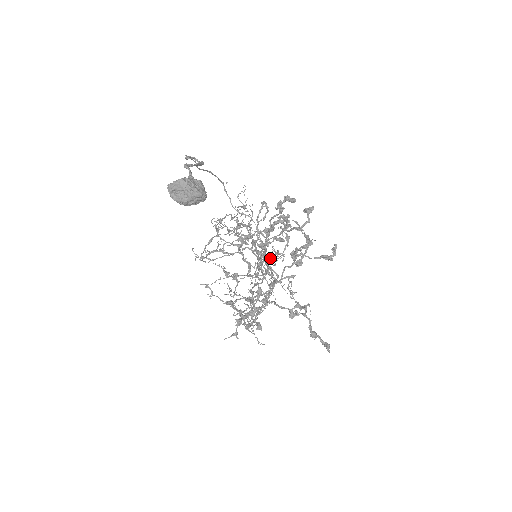
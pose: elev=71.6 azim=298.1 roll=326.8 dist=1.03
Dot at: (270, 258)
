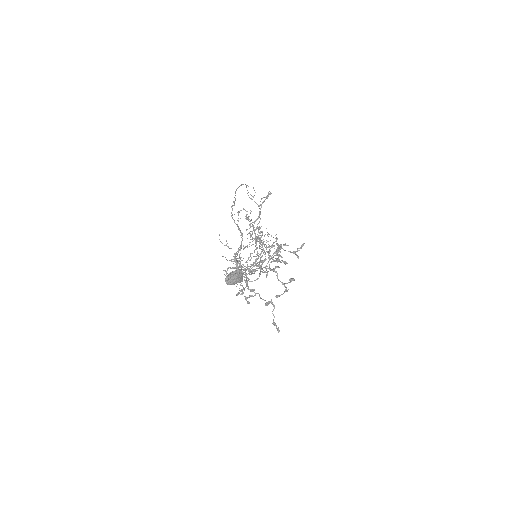
Dot at: occluded
